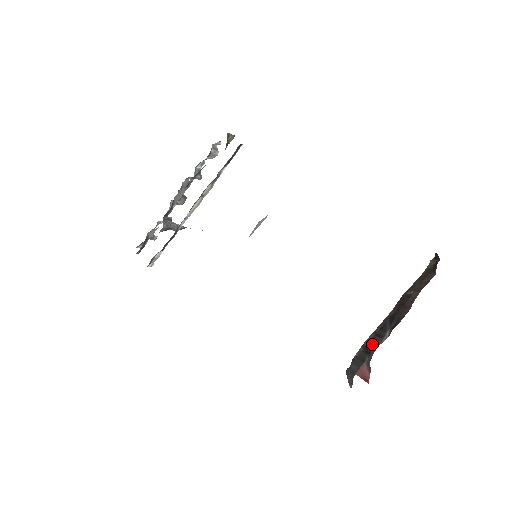
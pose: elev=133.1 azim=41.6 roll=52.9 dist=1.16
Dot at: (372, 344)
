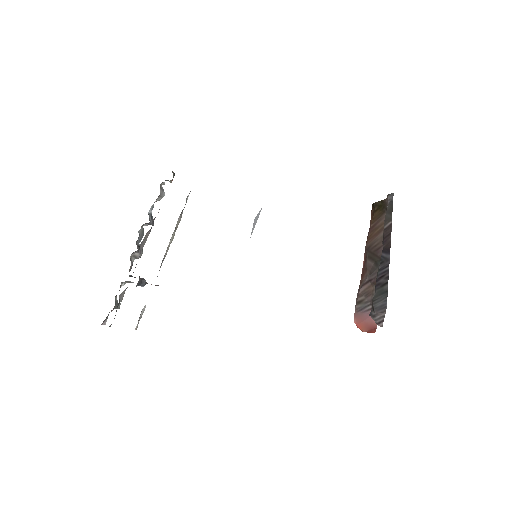
Dot at: (383, 277)
